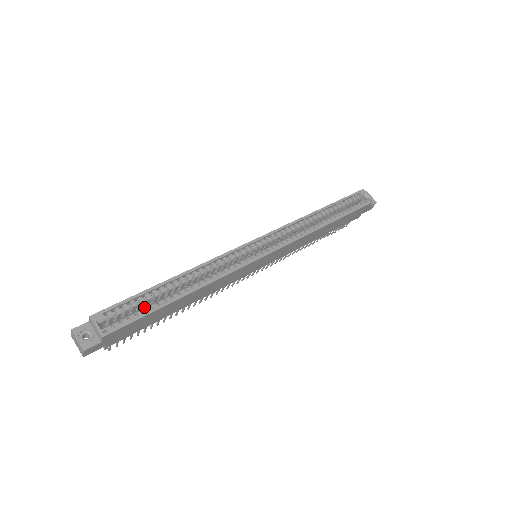
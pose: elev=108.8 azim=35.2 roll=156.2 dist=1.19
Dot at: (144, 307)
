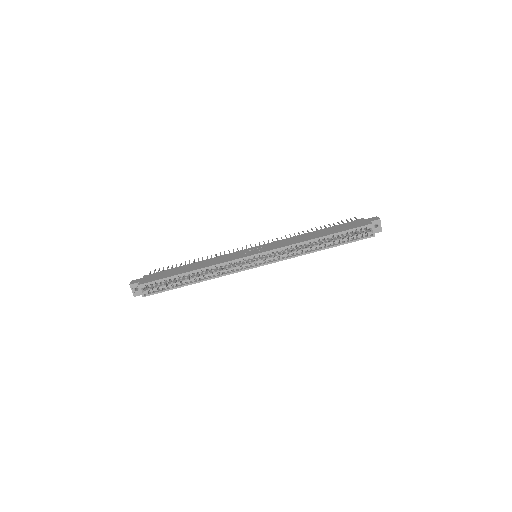
Dot at: occluded
